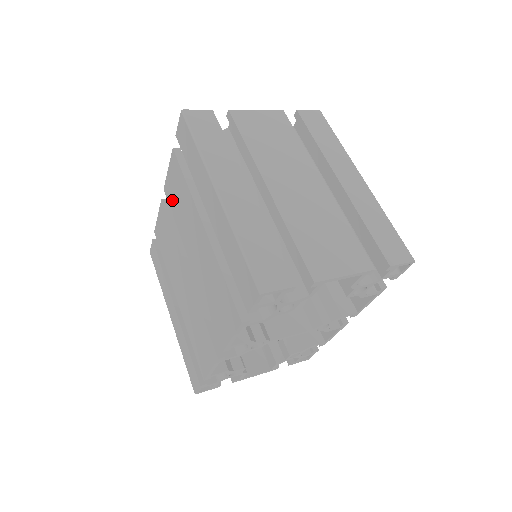
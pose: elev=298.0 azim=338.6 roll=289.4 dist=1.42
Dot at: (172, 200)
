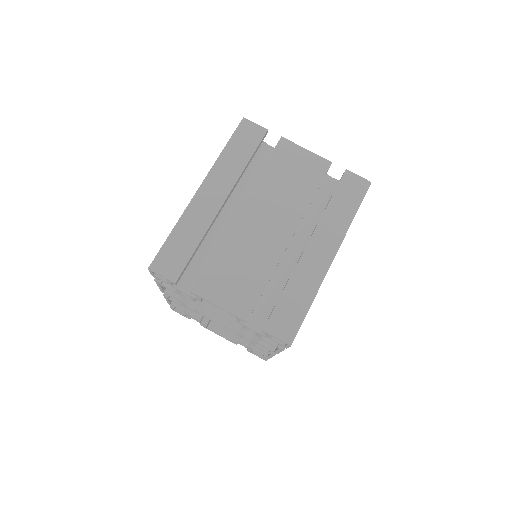
Dot at: occluded
